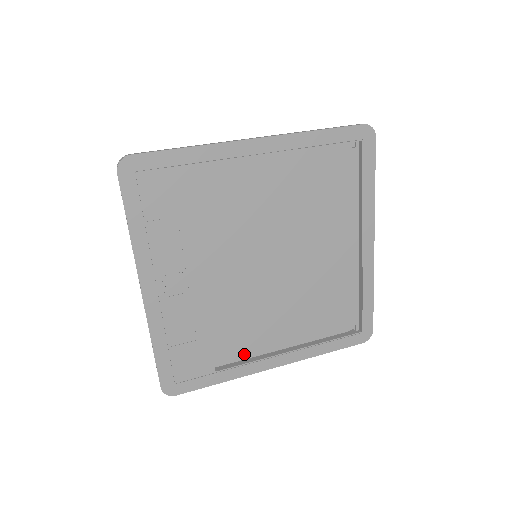
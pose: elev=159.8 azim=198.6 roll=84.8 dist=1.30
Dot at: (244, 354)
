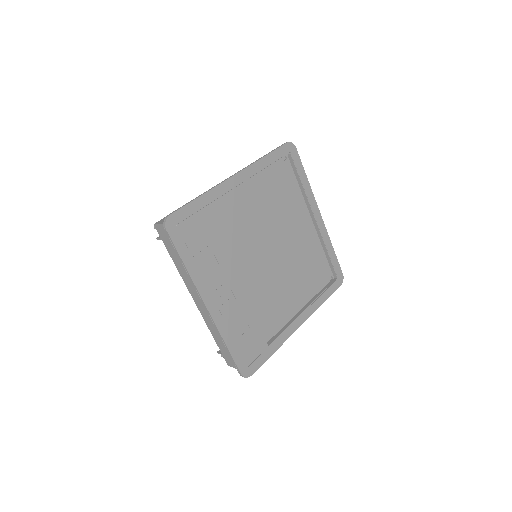
Dot at: (278, 326)
